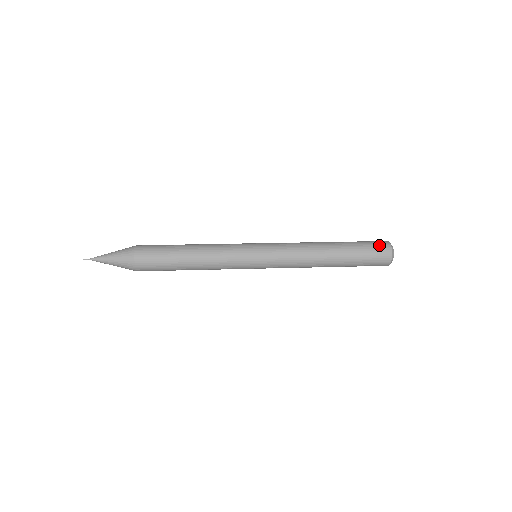
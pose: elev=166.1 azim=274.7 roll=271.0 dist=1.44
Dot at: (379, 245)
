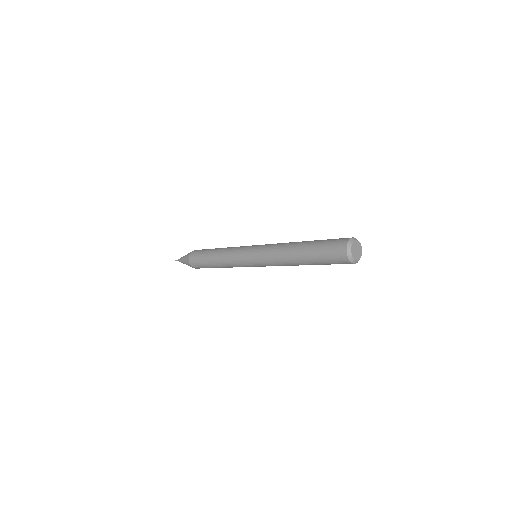
Dot at: (336, 246)
